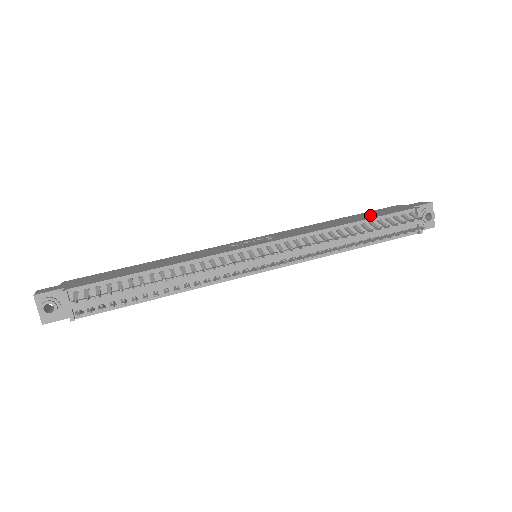
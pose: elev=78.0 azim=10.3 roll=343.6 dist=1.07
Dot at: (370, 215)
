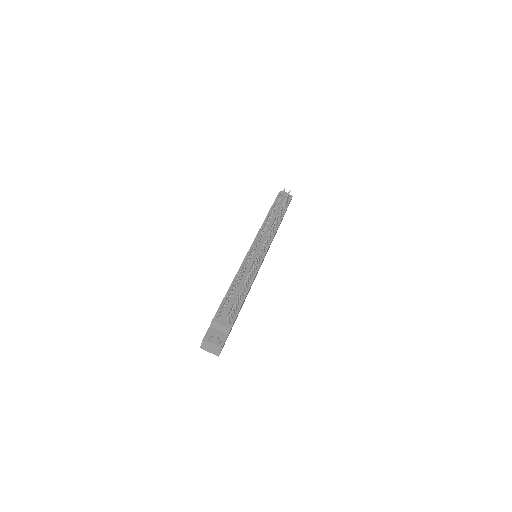
Dot at: occluded
